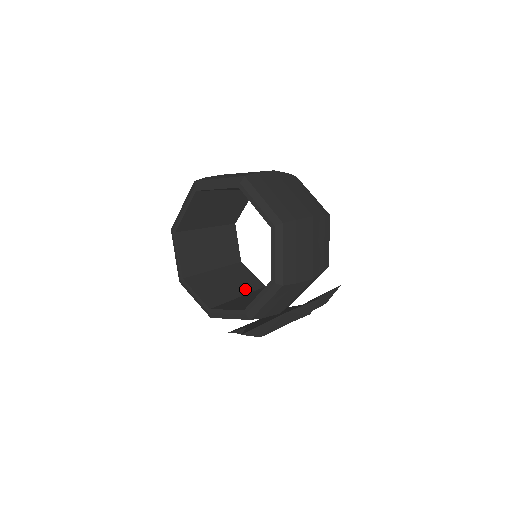
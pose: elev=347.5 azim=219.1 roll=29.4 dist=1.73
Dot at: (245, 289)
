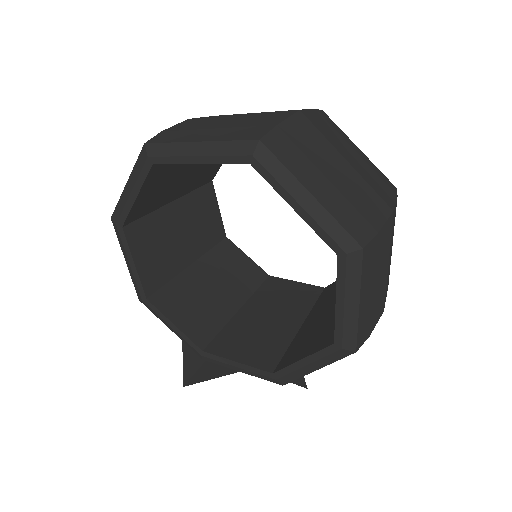
Dot at: (201, 246)
